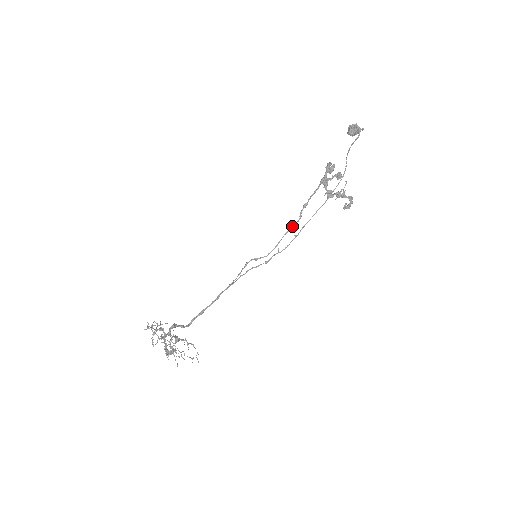
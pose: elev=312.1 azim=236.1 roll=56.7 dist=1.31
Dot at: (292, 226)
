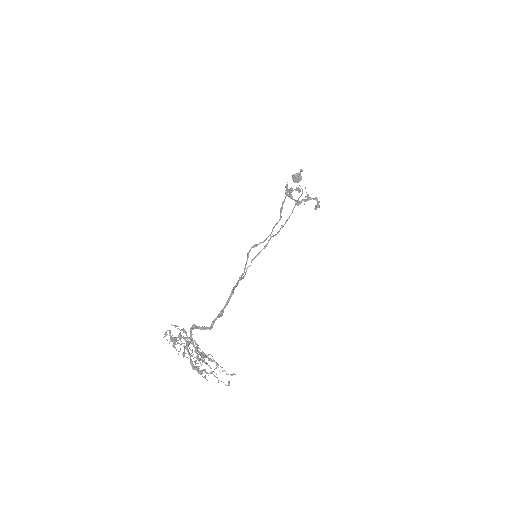
Dot at: (277, 222)
